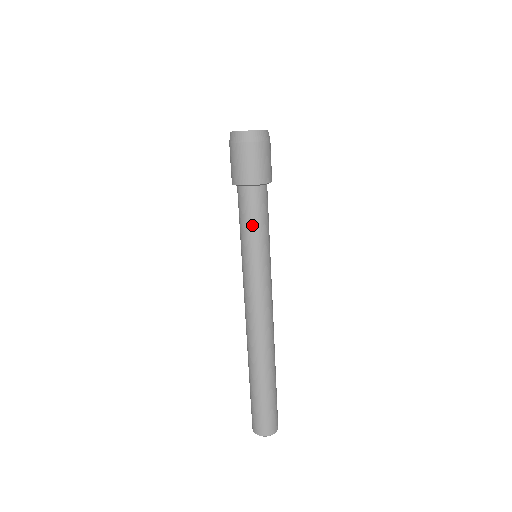
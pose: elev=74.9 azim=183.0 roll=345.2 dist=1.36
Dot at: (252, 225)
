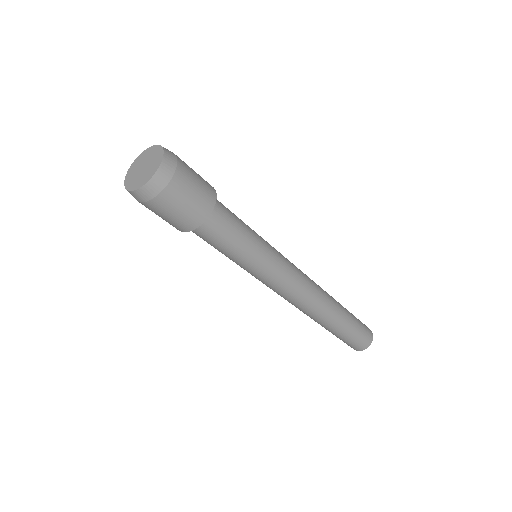
Dot at: (228, 251)
